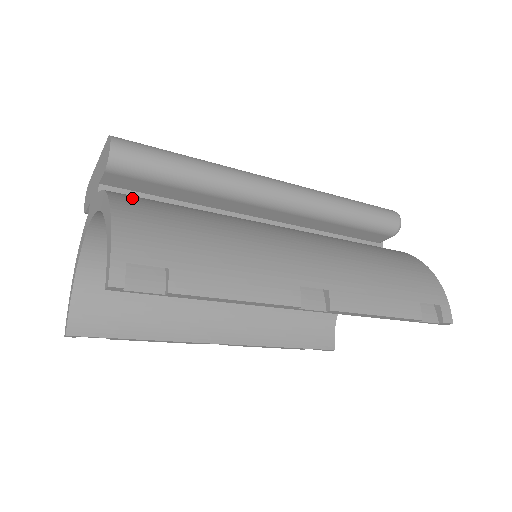
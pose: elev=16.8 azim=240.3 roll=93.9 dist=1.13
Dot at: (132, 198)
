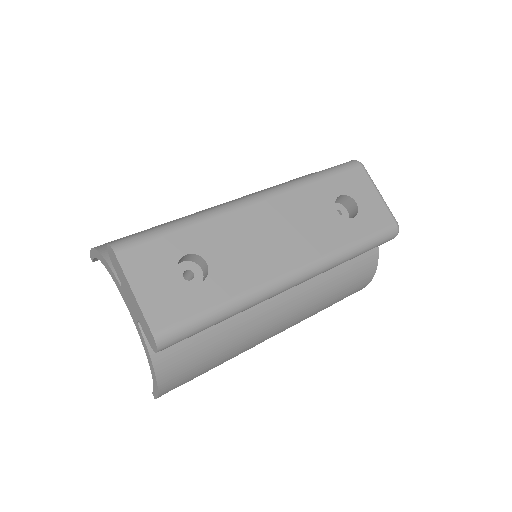
Dot at: (169, 354)
